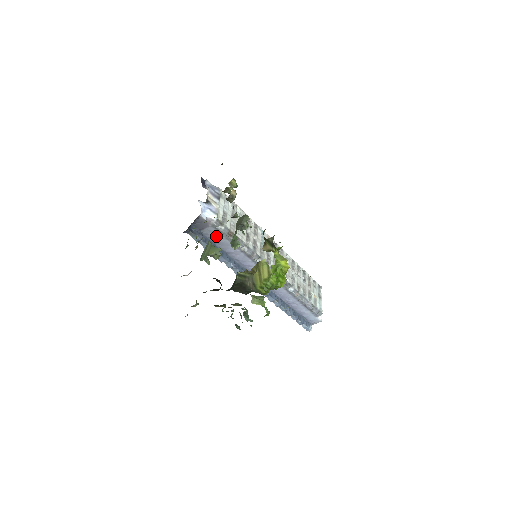
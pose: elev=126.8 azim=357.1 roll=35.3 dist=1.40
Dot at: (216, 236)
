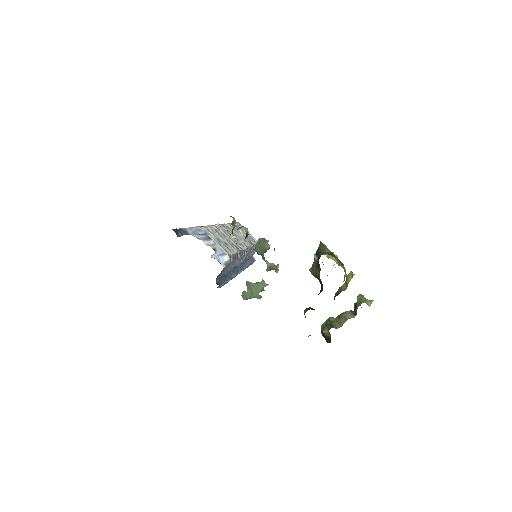
Dot at: (226, 269)
